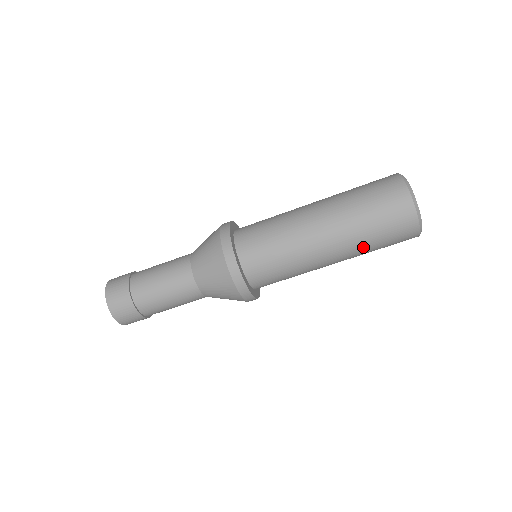
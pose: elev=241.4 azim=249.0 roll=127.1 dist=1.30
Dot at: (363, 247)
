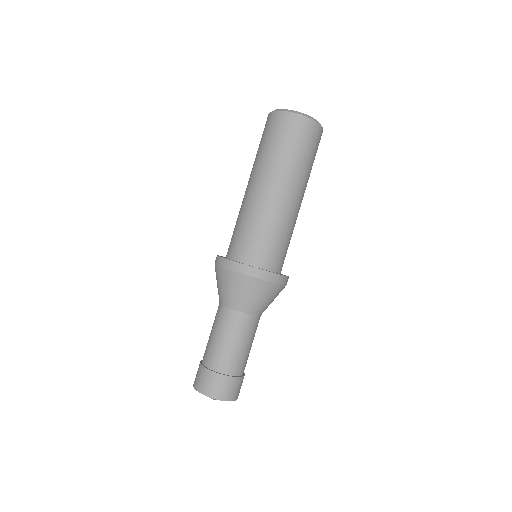
Dot at: (268, 159)
